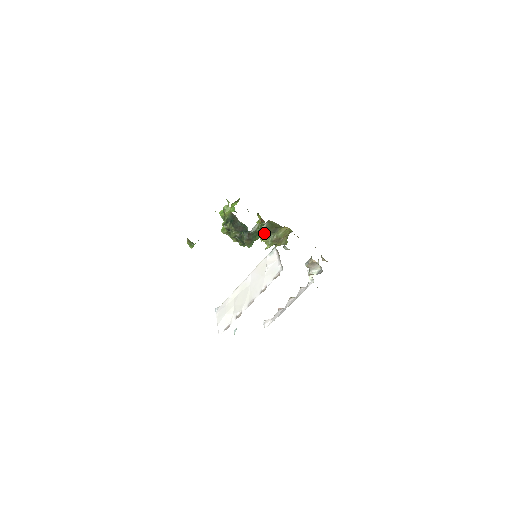
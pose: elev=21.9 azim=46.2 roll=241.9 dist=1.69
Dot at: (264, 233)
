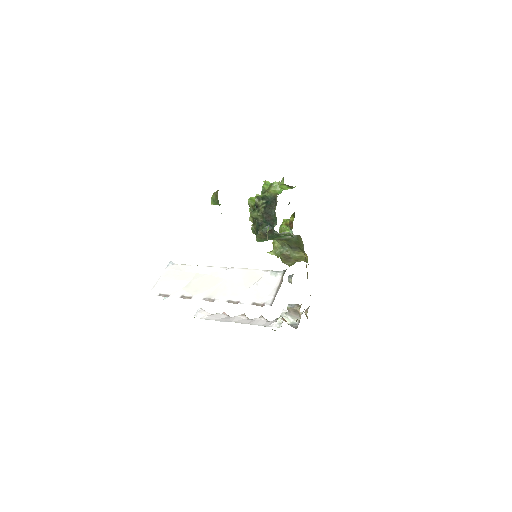
Dot at: (283, 240)
